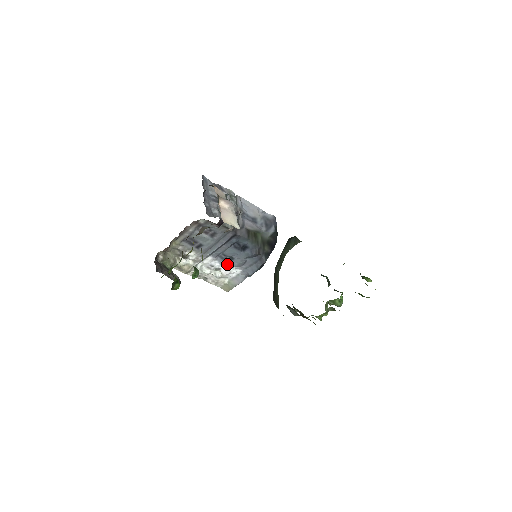
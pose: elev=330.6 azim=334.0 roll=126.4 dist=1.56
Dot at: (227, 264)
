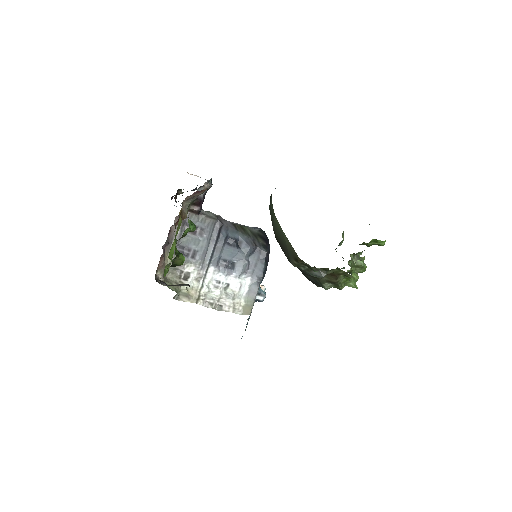
Dot at: (232, 274)
